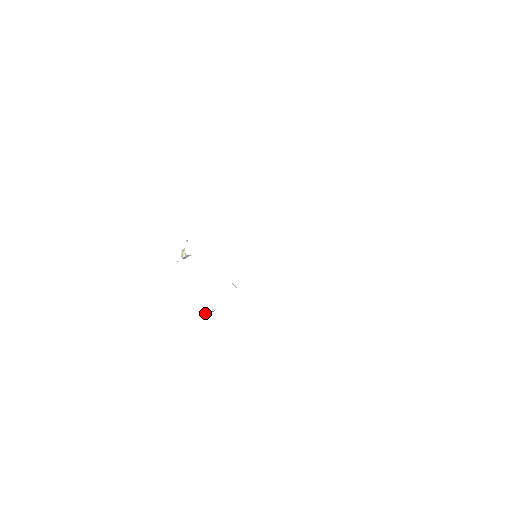
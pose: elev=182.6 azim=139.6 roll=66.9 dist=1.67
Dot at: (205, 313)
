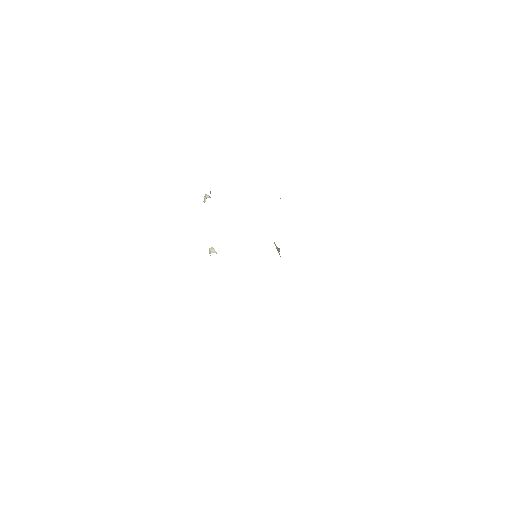
Dot at: (209, 253)
